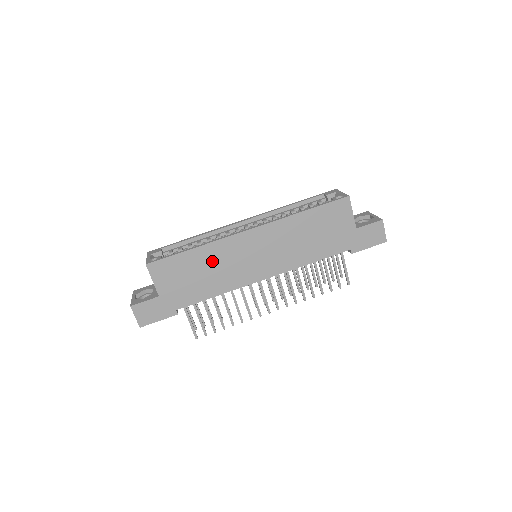
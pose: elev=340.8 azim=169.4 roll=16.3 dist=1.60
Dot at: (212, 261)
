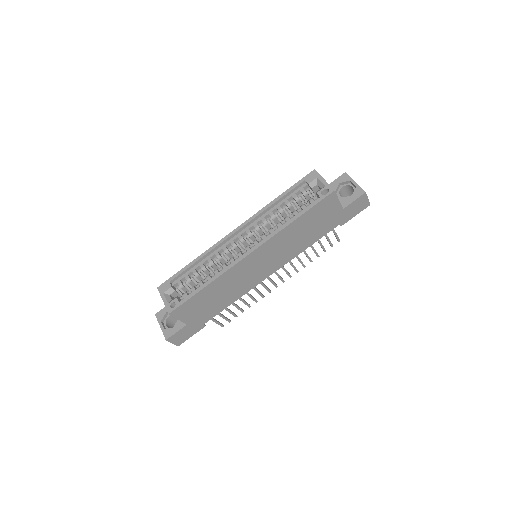
Dot at: (224, 286)
